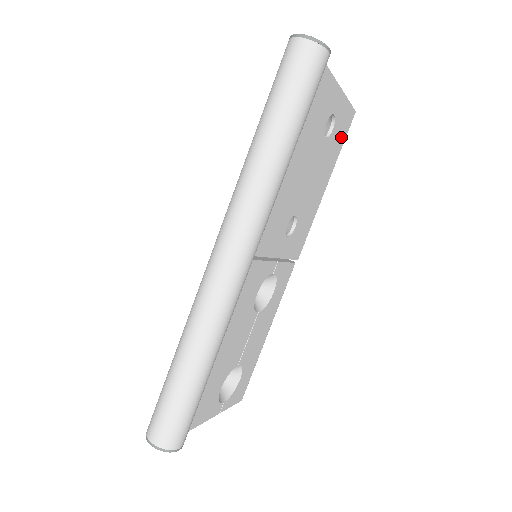
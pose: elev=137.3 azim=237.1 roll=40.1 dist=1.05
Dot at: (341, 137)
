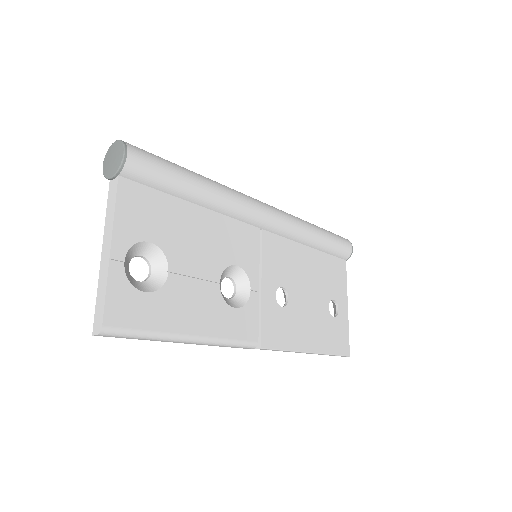
Dot at: (335, 344)
